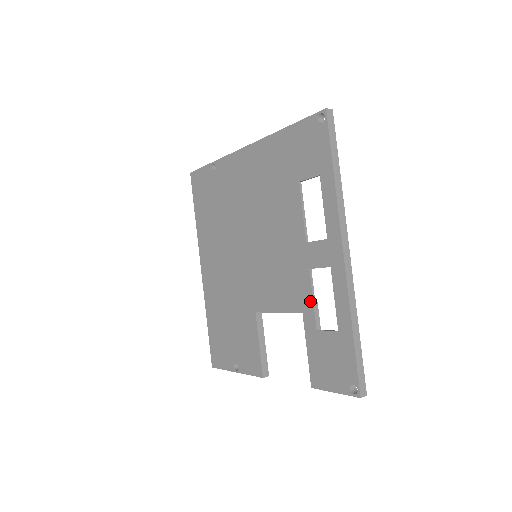
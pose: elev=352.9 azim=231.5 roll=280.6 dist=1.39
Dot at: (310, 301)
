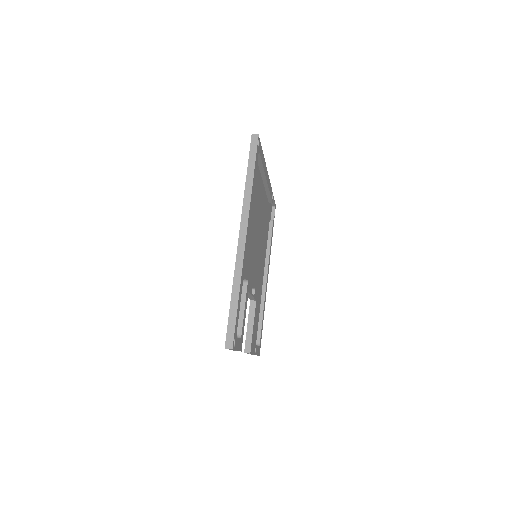
Dot at: occluded
